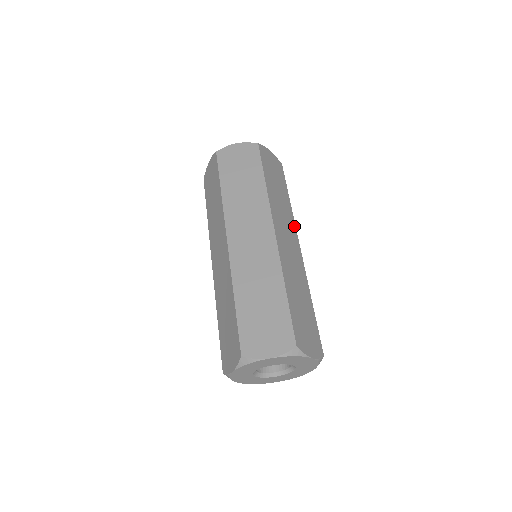
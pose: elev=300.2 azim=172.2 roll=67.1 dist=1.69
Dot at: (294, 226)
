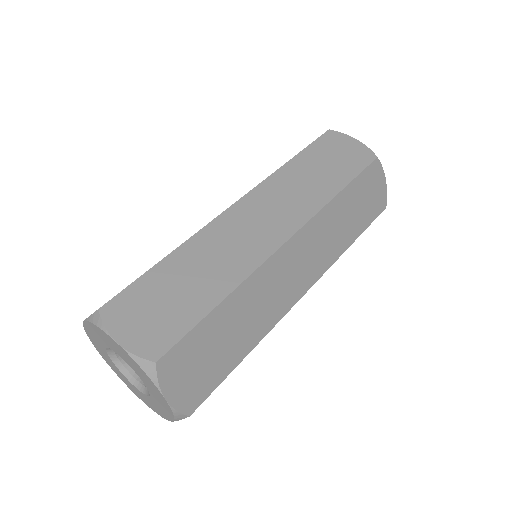
Dot at: (326, 267)
